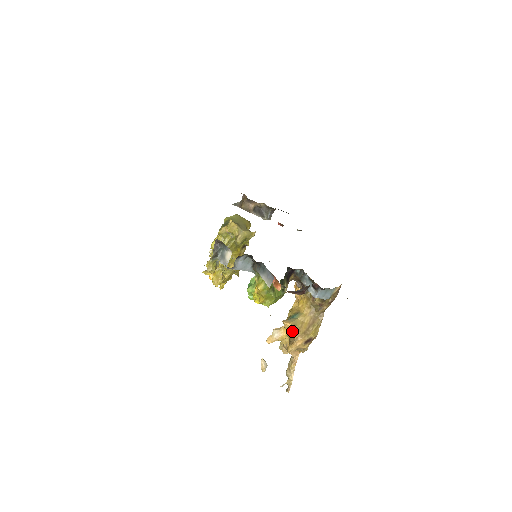
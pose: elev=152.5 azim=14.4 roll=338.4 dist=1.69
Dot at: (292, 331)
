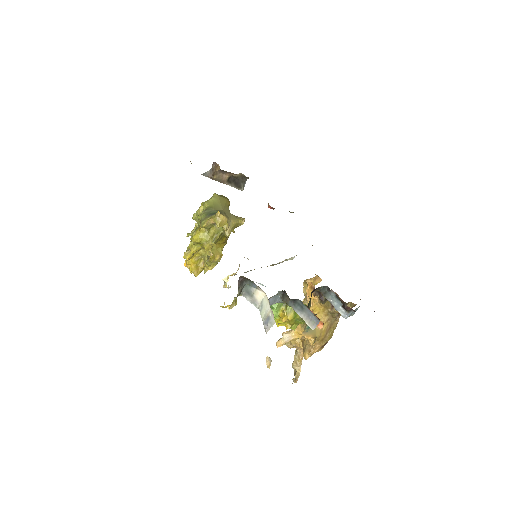
Dot at: (313, 343)
